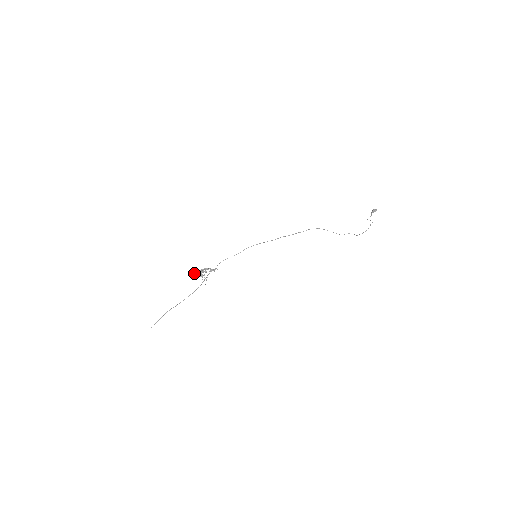
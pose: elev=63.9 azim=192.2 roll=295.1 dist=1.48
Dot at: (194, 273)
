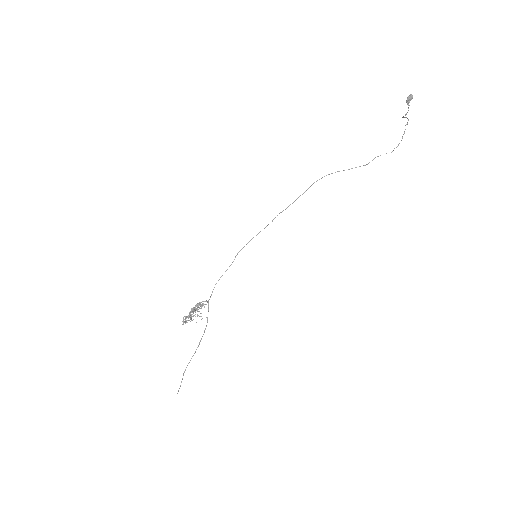
Dot at: (183, 319)
